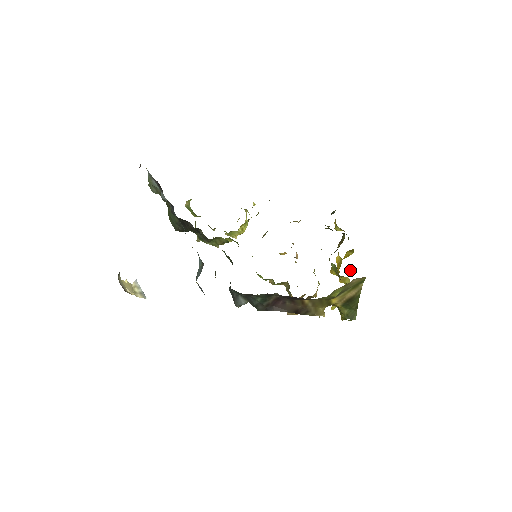
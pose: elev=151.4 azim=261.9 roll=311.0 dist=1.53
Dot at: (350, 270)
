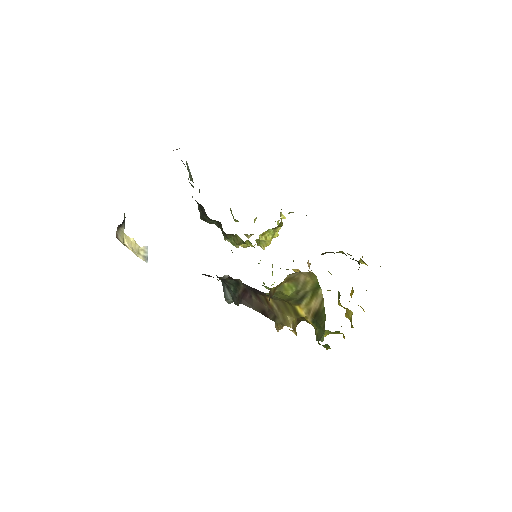
Dot at: occluded
